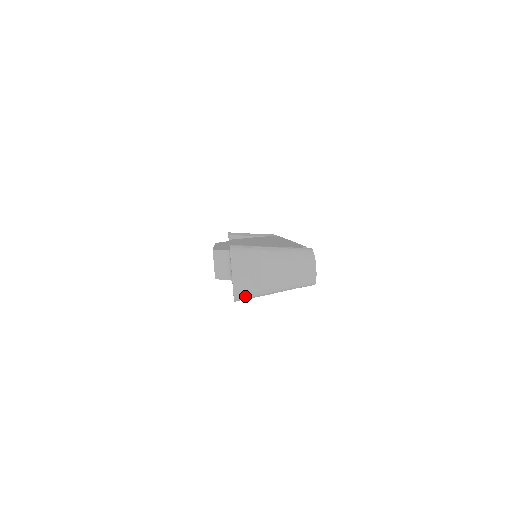
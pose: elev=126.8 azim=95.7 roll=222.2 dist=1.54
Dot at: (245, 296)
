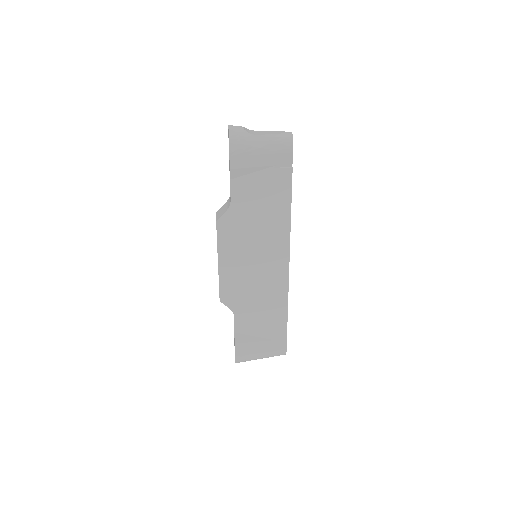
Dot at: (238, 138)
